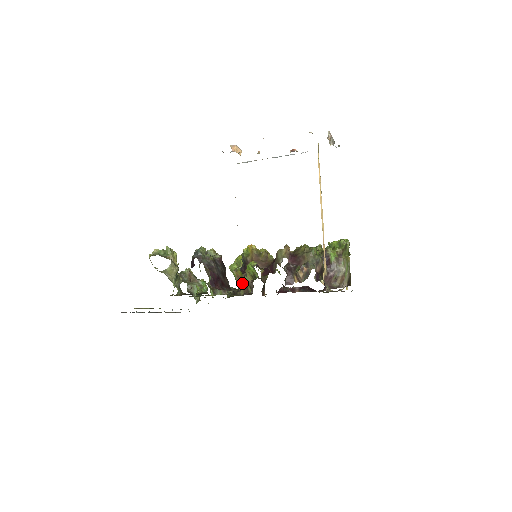
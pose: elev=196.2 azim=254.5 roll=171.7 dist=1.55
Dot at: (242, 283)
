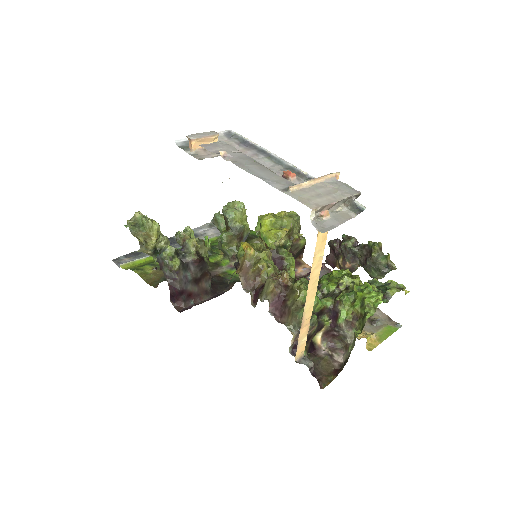
Dot at: (266, 247)
